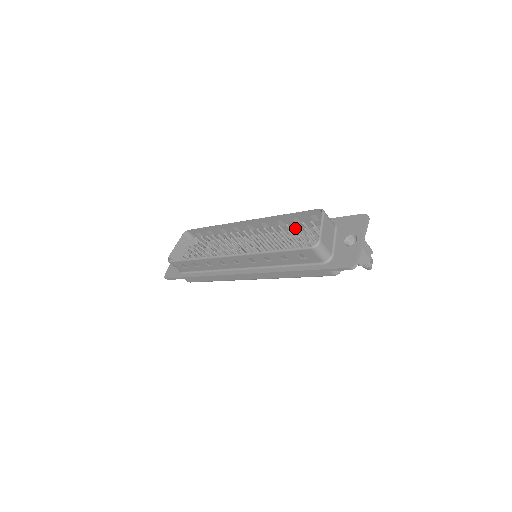
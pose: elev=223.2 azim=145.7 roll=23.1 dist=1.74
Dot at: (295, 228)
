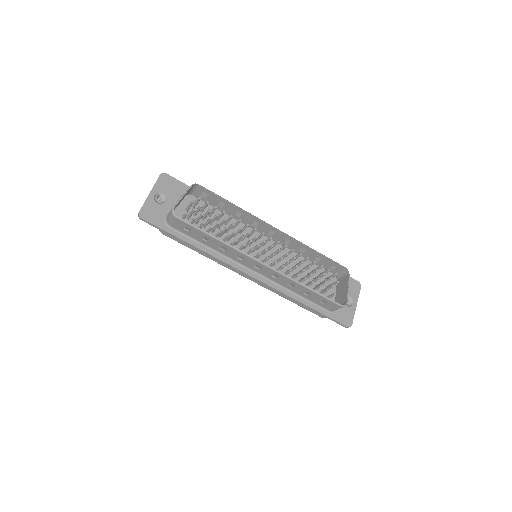
Dot at: occluded
